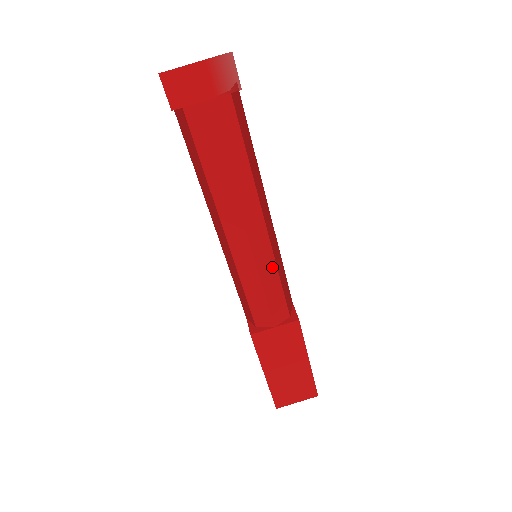
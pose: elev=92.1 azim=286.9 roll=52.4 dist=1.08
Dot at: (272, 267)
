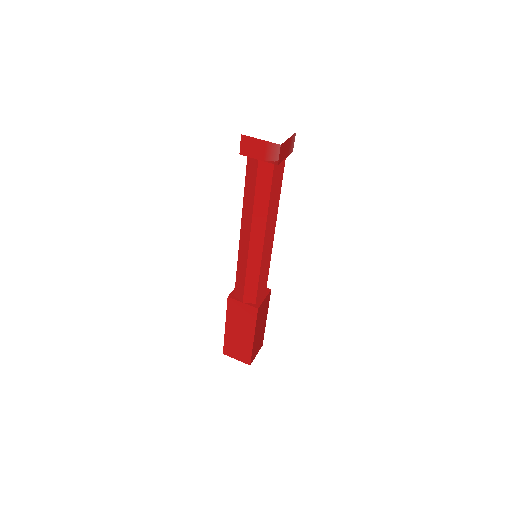
Dot at: (257, 267)
